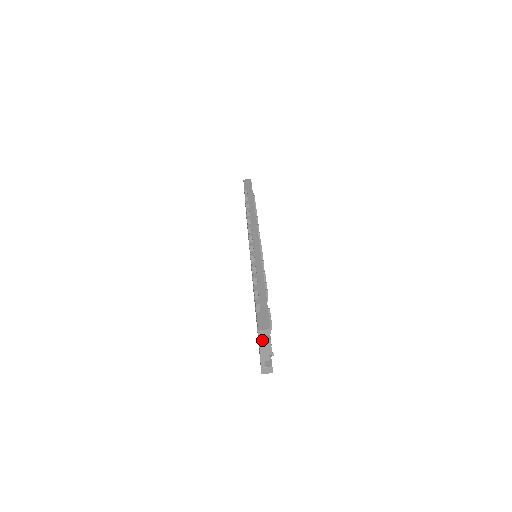
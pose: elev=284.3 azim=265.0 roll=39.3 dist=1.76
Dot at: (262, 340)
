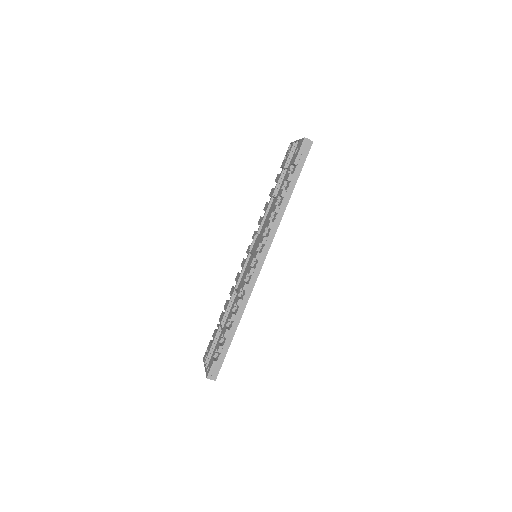
Dot at: occluded
